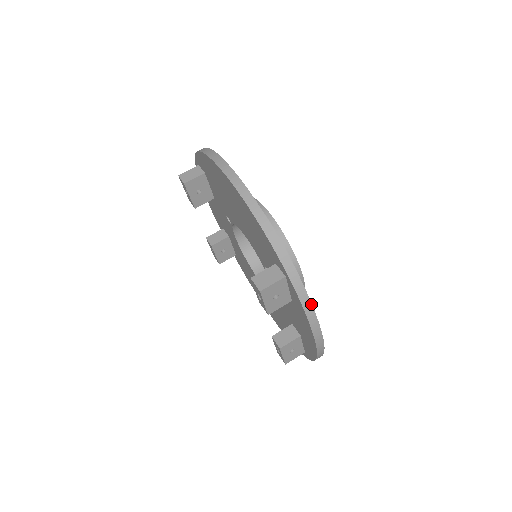
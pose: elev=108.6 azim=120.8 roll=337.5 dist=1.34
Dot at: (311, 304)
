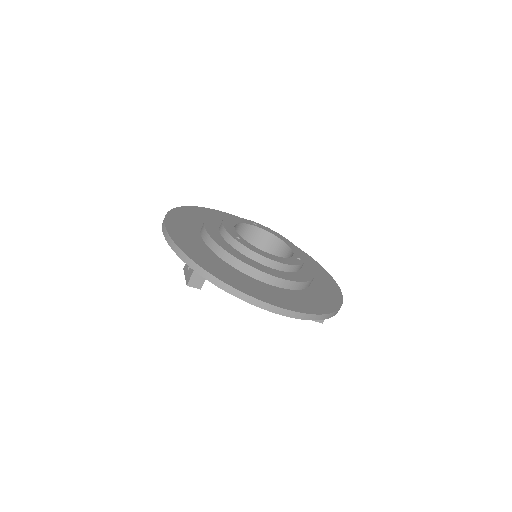
Dot at: occluded
